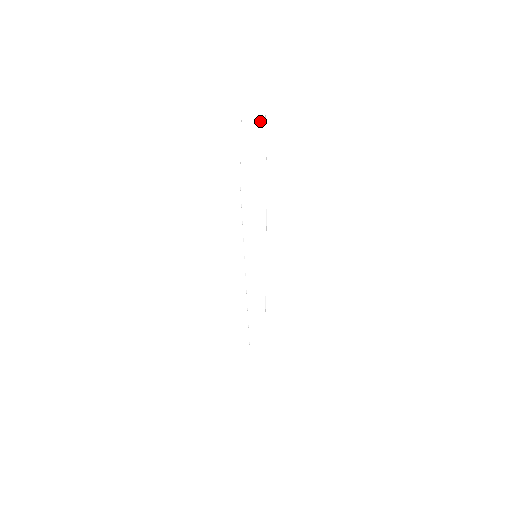
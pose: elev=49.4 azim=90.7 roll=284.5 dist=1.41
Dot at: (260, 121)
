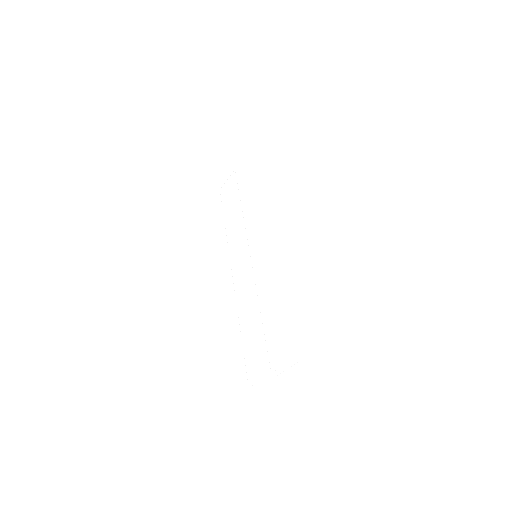
Dot at: (291, 365)
